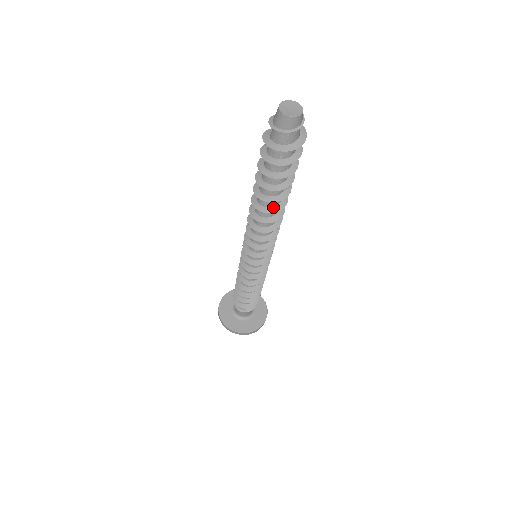
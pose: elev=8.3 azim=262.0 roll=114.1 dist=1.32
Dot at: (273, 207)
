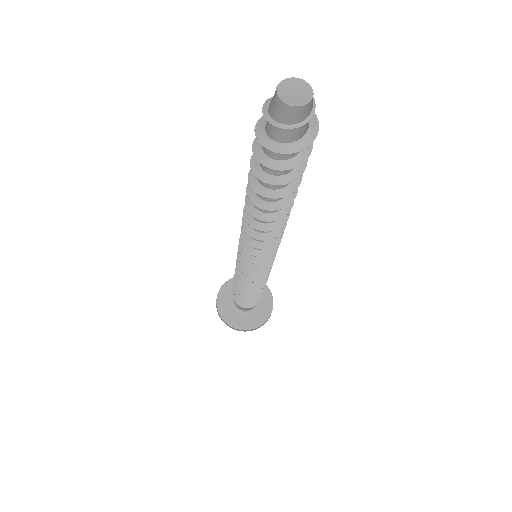
Dot at: (274, 213)
